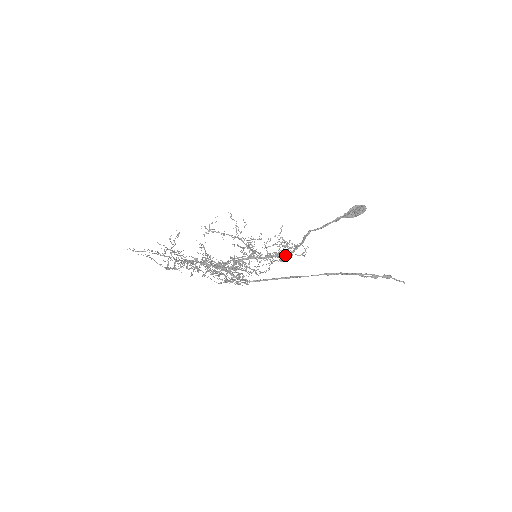
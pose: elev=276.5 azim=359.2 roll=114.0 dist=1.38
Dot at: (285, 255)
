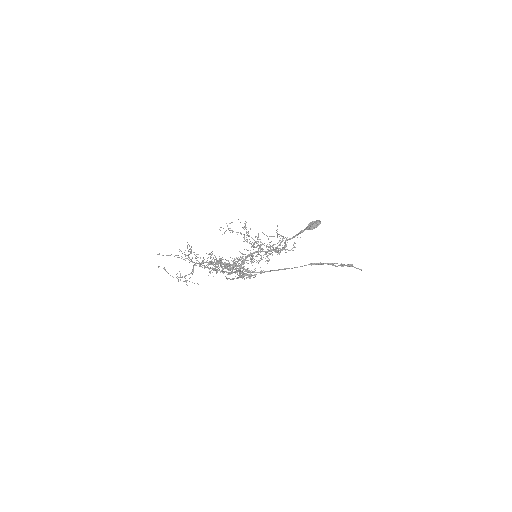
Dot at: (280, 250)
